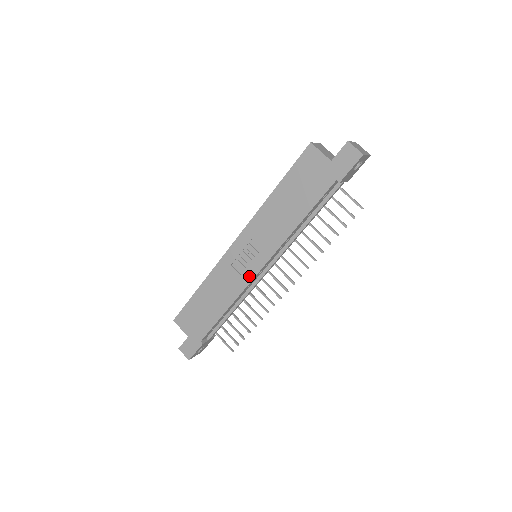
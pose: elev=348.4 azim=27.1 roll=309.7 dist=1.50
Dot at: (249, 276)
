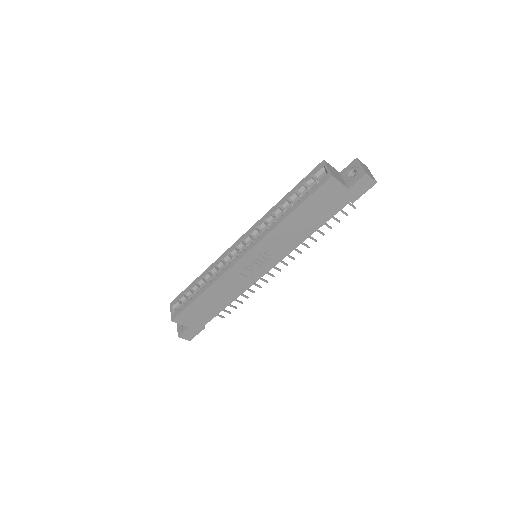
Dot at: (257, 277)
